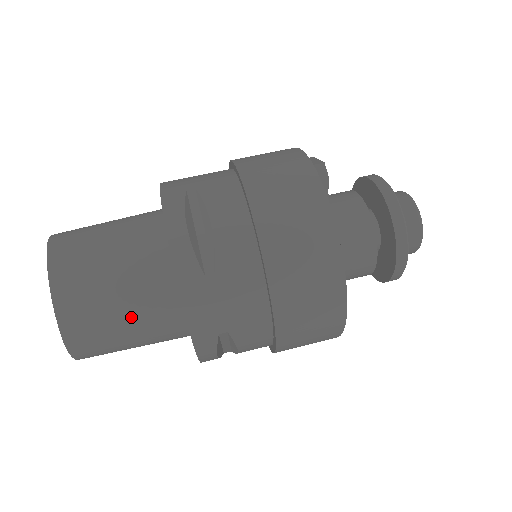
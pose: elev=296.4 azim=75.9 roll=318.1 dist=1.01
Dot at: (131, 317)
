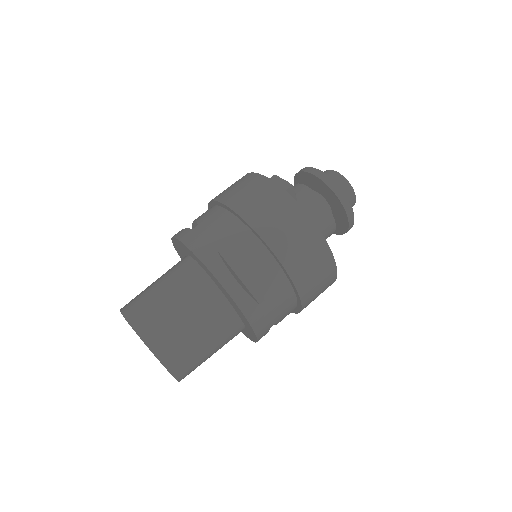
Dot at: (211, 343)
